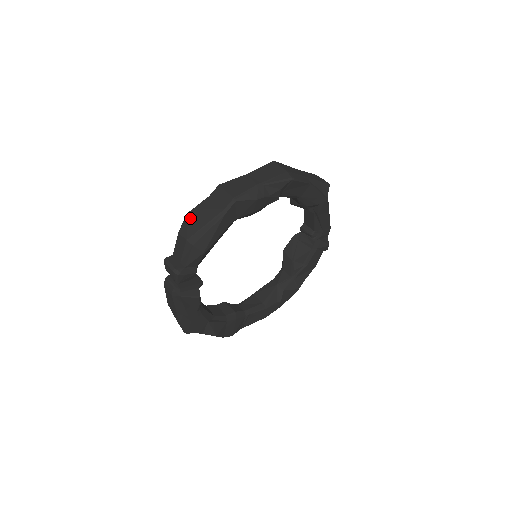
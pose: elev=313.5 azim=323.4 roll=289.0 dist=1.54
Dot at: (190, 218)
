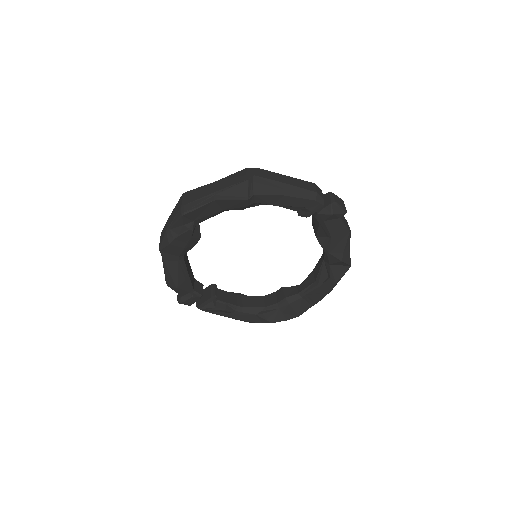
Dot at: occluded
